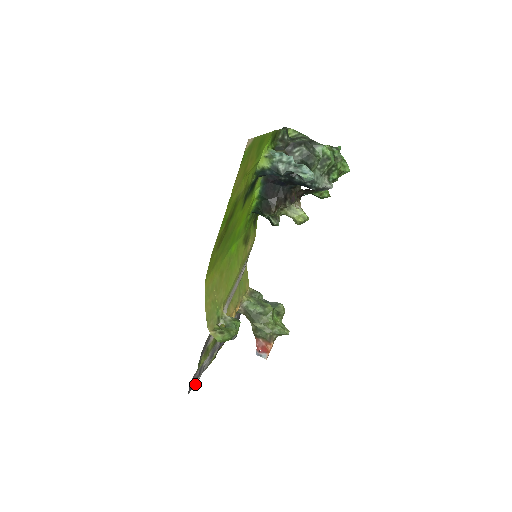
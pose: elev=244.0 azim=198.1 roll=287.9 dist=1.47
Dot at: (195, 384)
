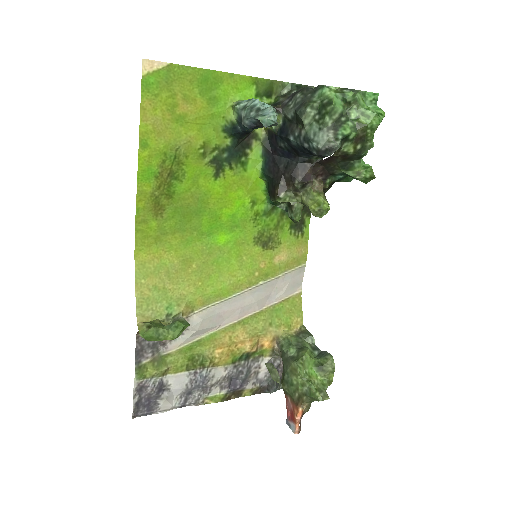
Dot at: (163, 411)
